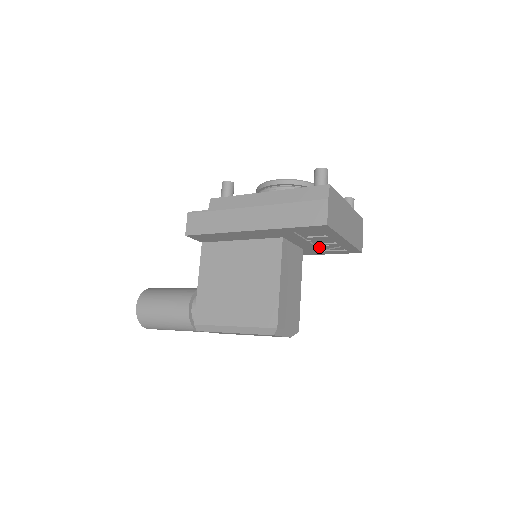
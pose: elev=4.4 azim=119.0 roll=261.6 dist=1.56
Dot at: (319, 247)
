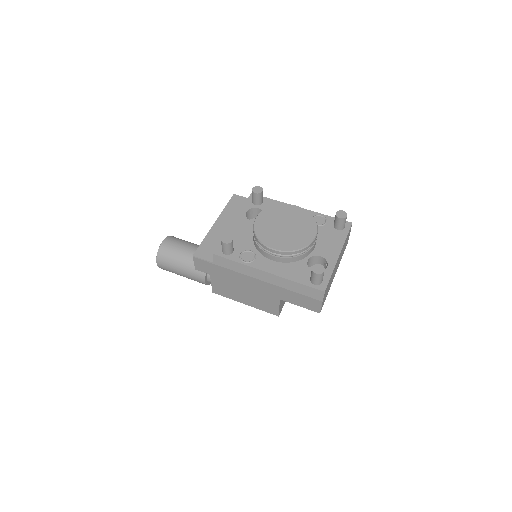
Dot at: occluded
